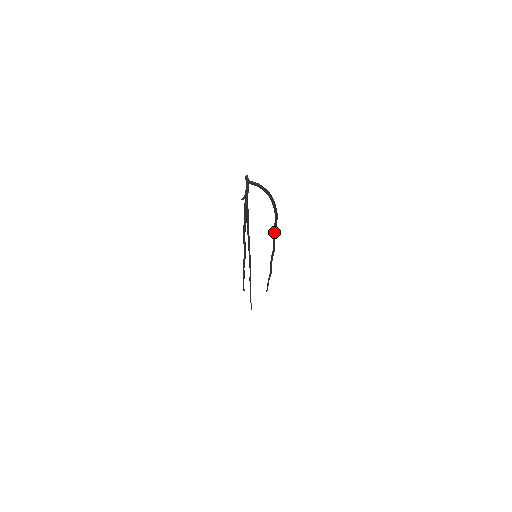
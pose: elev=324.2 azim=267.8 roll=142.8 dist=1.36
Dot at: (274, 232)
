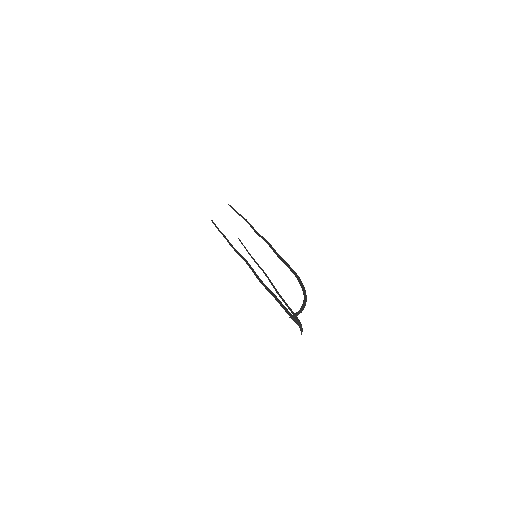
Dot at: (281, 260)
